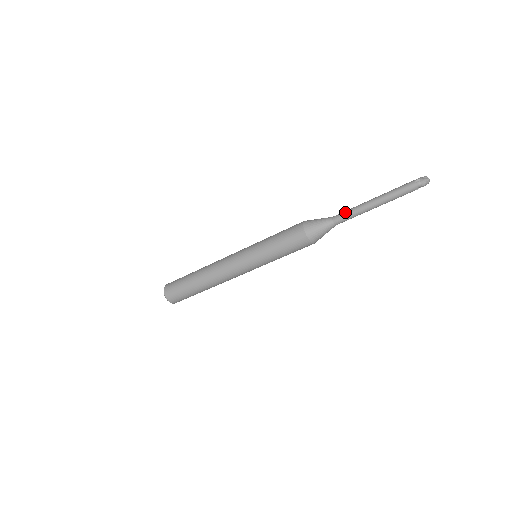
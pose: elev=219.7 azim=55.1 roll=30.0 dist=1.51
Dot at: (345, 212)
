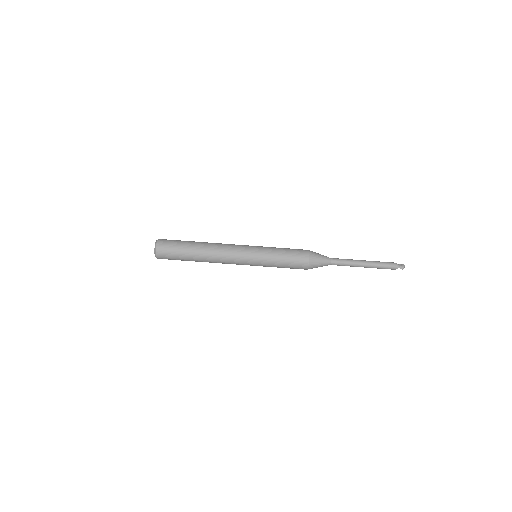
Dot at: occluded
